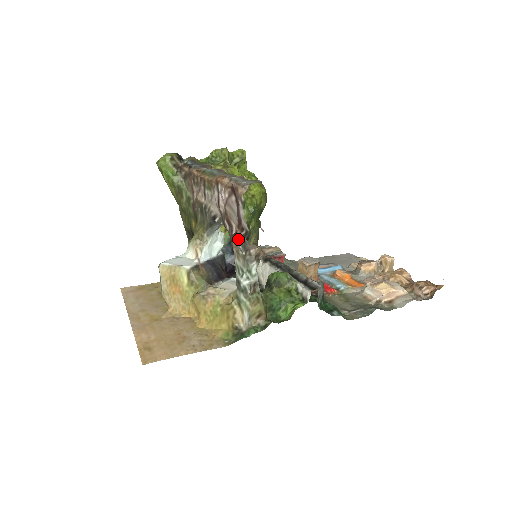
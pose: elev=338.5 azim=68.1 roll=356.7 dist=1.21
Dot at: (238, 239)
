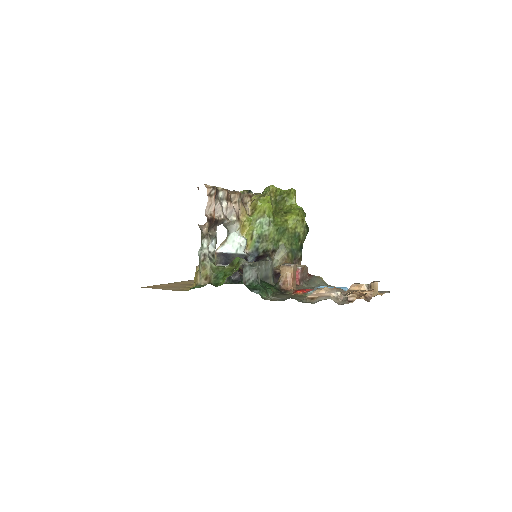
Dot at: occluded
